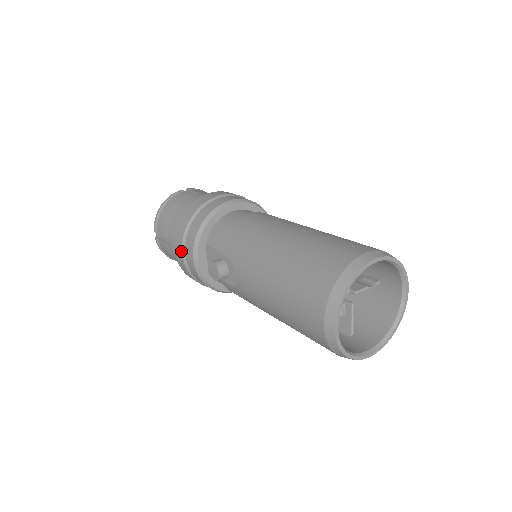
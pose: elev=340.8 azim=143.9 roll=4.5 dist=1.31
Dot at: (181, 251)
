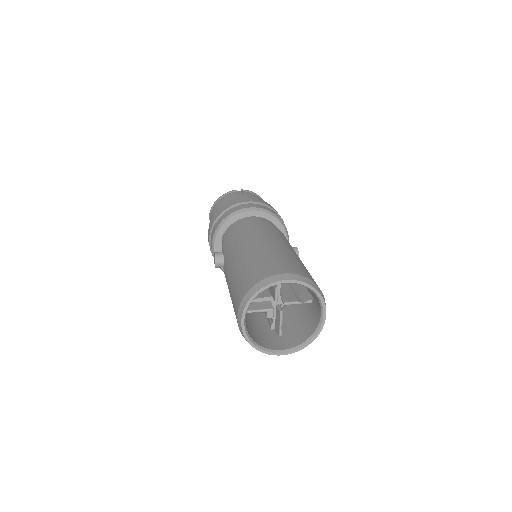
Dot at: (209, 239)
